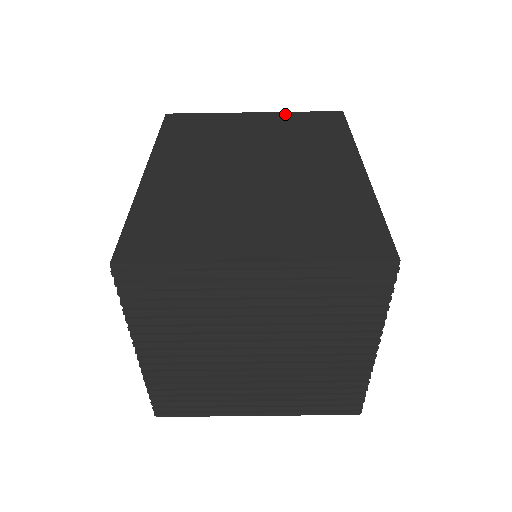
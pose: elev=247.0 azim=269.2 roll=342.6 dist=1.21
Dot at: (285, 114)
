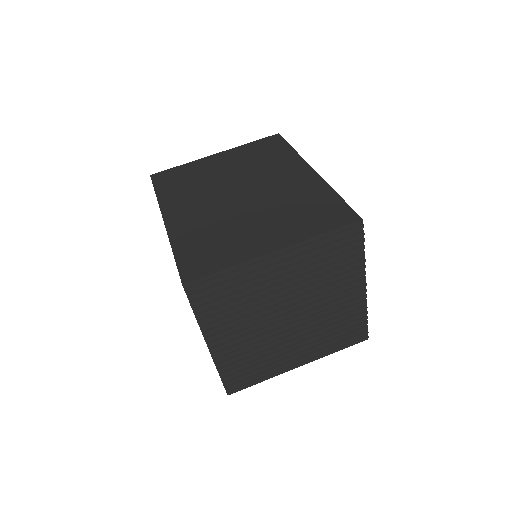
Dot at: (239, 148)
